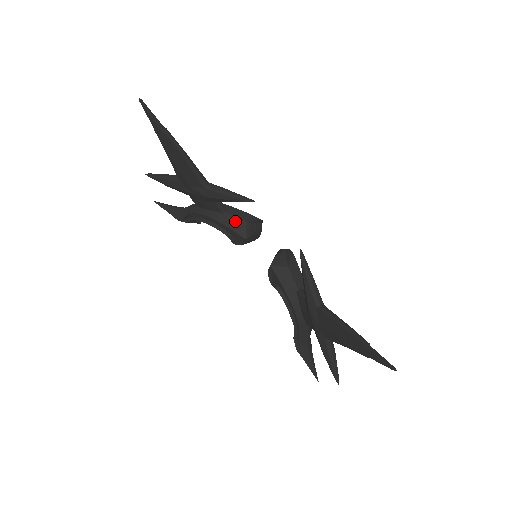
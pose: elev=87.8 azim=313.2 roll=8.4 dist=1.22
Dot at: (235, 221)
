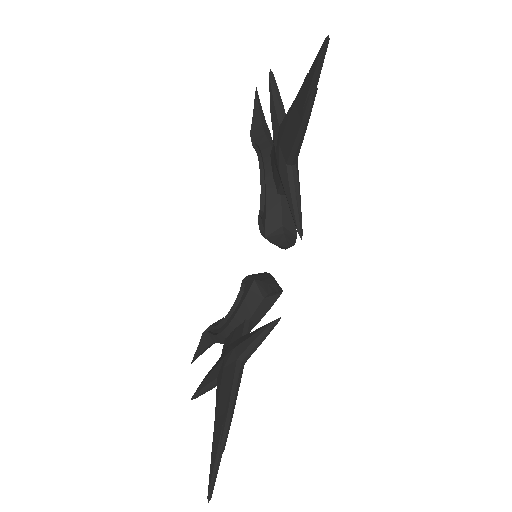
Dot at: (277, 213)
